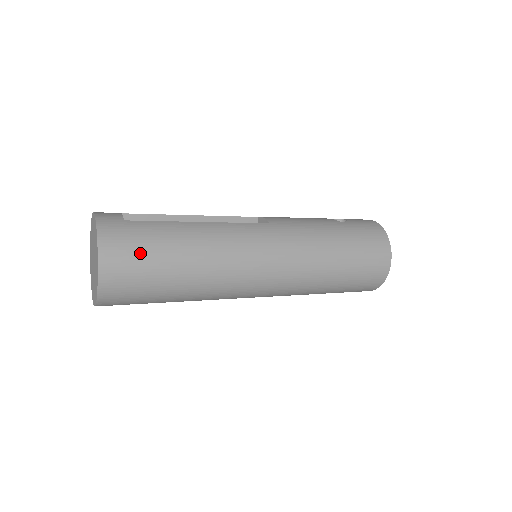
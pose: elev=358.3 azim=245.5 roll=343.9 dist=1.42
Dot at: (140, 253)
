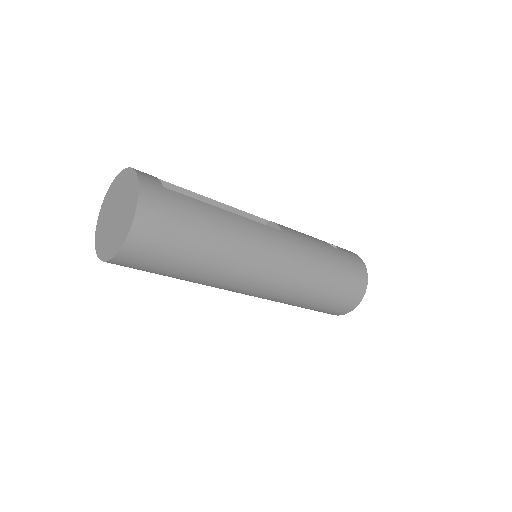
Dot at: (173, 224)
